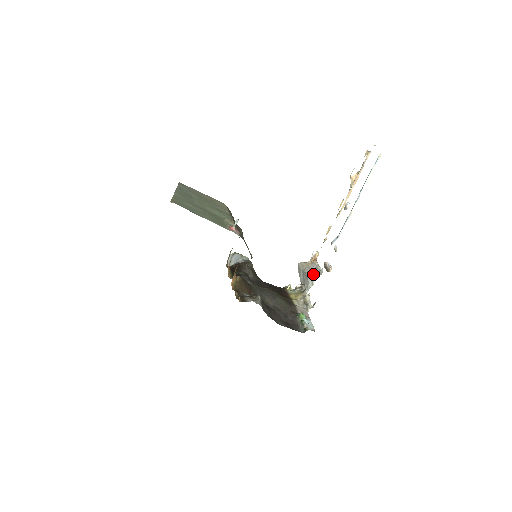
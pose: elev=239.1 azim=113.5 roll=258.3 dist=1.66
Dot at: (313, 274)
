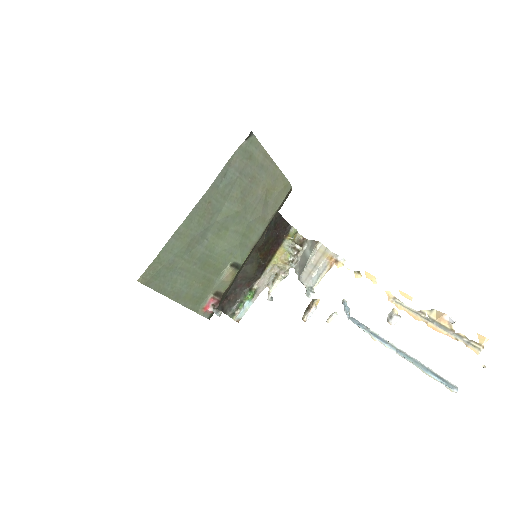
Dot at: (305, 281)
